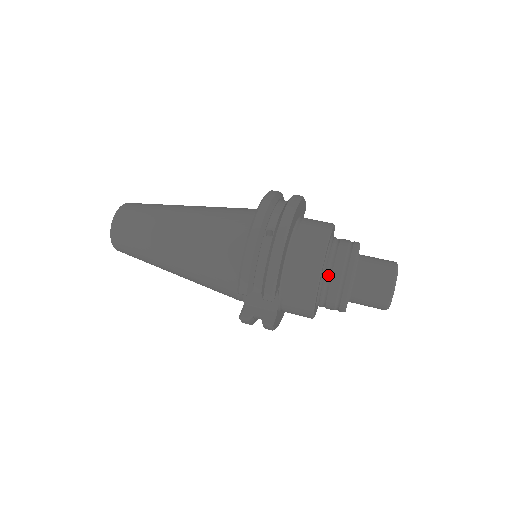
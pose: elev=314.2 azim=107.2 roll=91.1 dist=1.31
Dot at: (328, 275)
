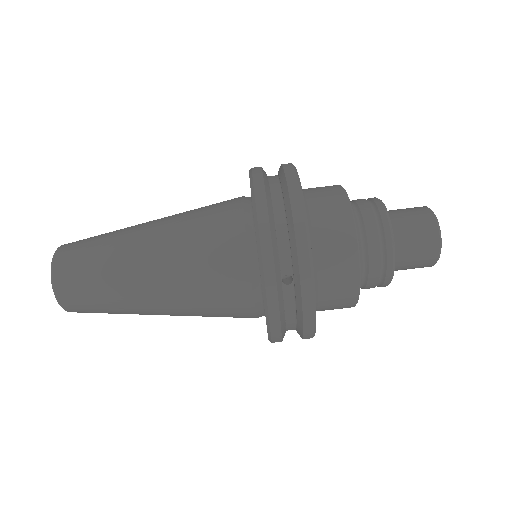
Dot at: (364, 276)
